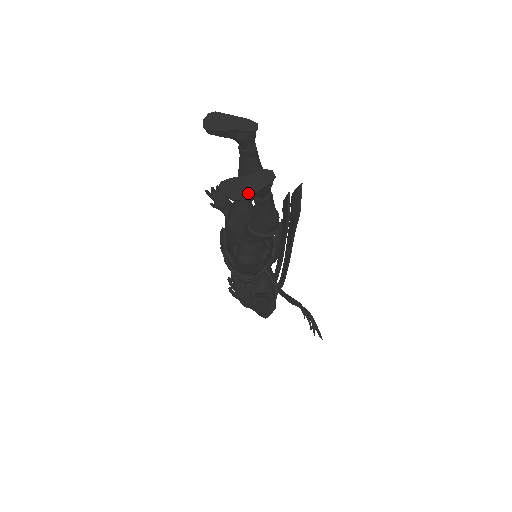
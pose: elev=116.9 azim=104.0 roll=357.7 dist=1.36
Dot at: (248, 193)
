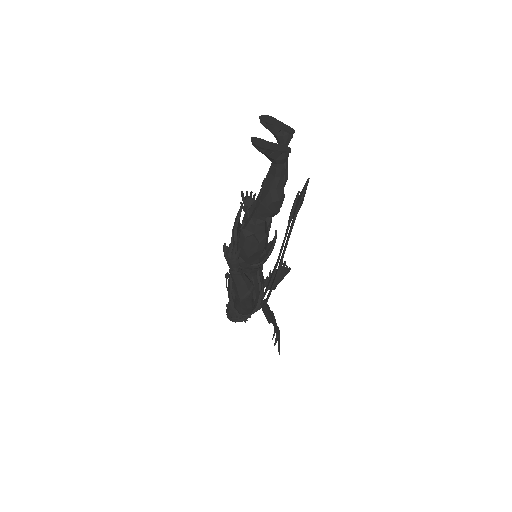
Dot at: (268, 148)
